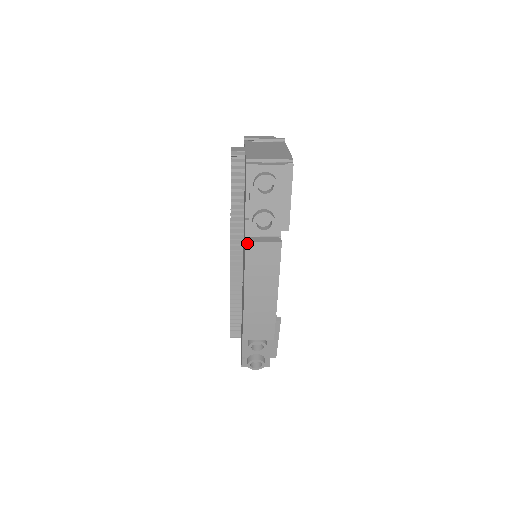
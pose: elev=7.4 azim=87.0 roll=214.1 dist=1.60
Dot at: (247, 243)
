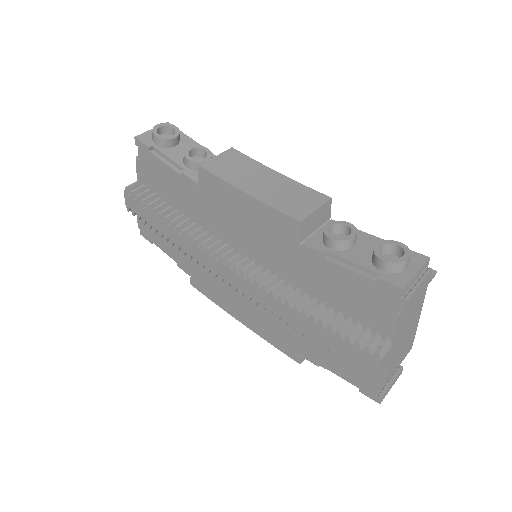
Dot at: (300, 362)
